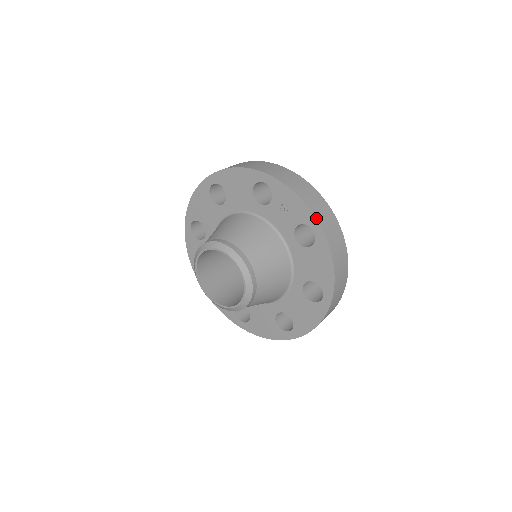
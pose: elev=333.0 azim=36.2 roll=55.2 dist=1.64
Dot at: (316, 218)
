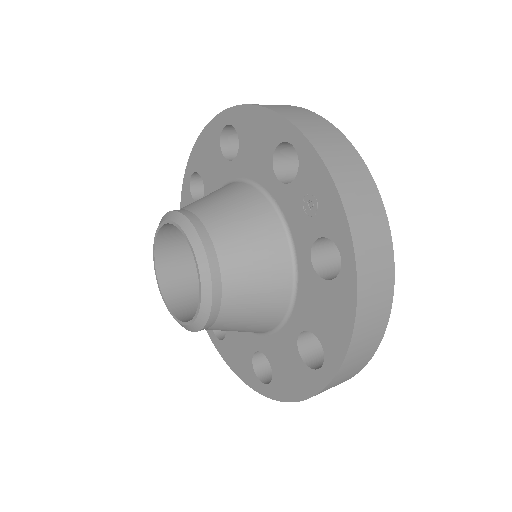
Dot at: (352, 237)
